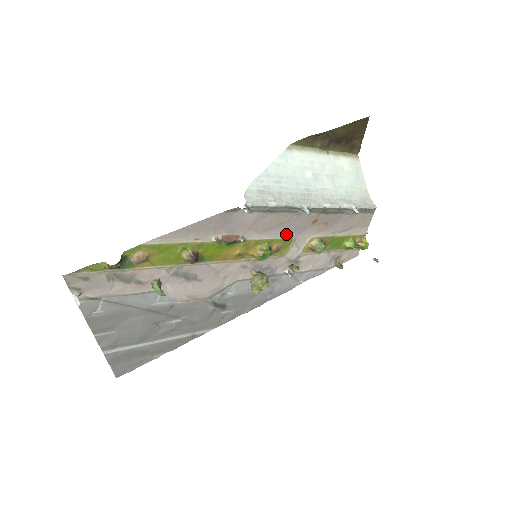
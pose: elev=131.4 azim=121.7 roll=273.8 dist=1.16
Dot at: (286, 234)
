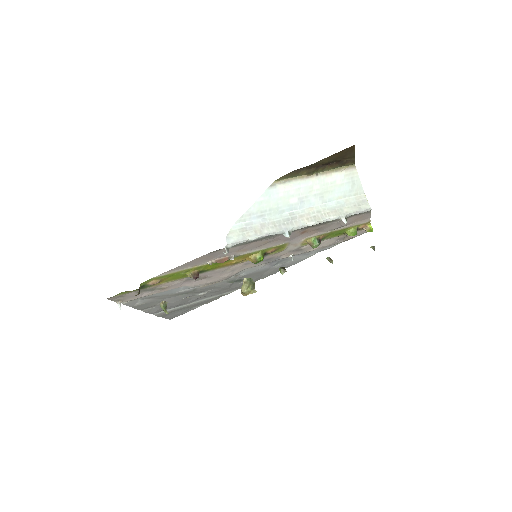
Dot at: (277, 244)
